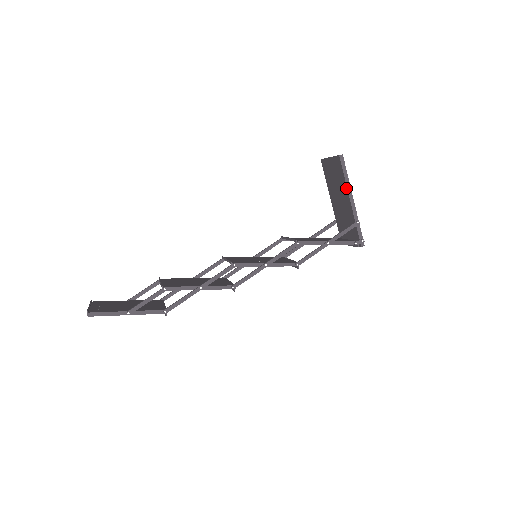
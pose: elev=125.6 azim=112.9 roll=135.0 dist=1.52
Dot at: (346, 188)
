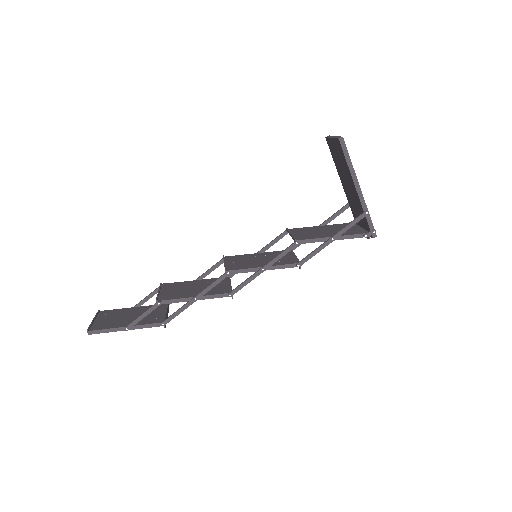
Dot at: (350, 175)
